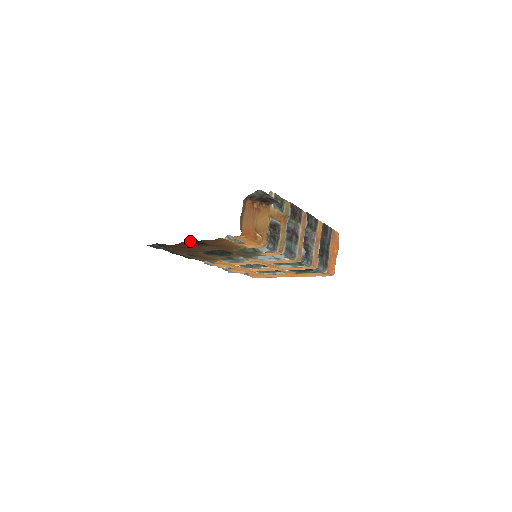
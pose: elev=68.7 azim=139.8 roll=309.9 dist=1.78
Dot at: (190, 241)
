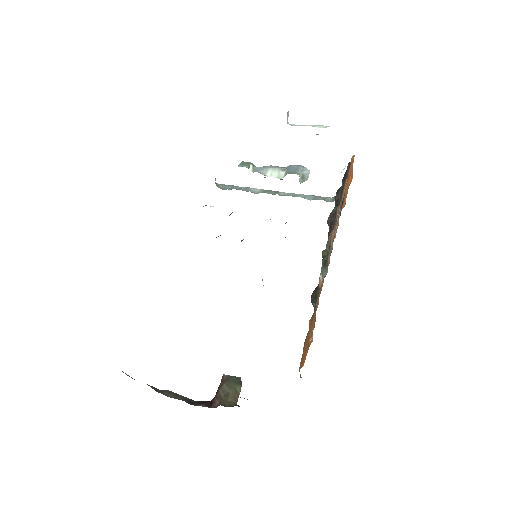
Dot at: occluded
